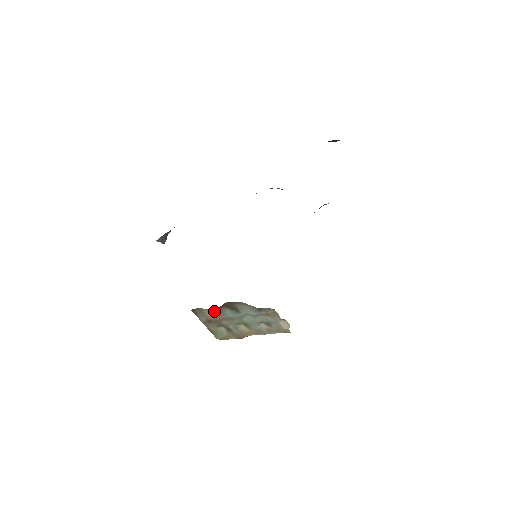
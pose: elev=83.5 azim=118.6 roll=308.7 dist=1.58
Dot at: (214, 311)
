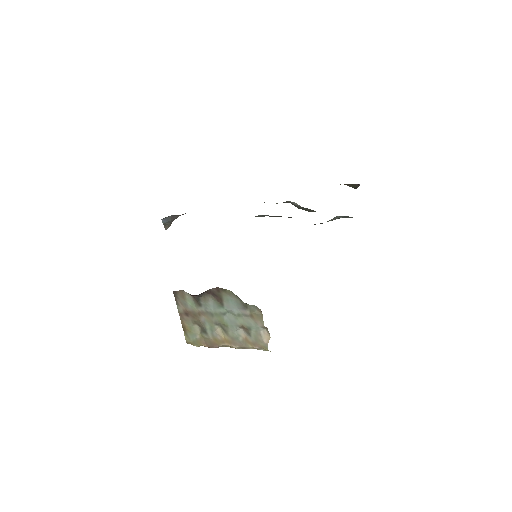
Dot at: (197, 298)
